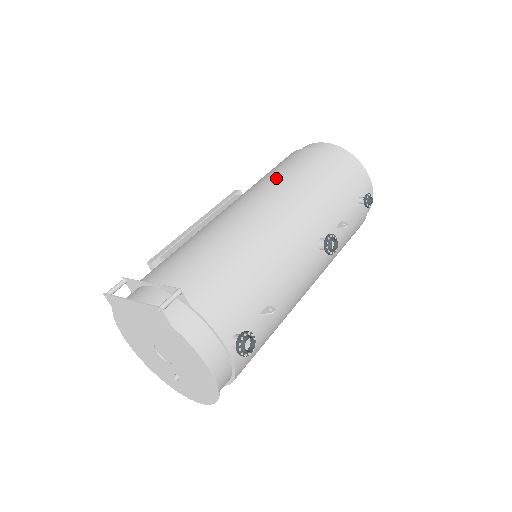
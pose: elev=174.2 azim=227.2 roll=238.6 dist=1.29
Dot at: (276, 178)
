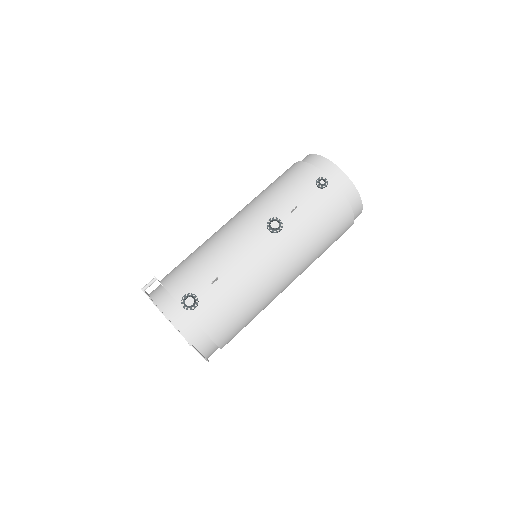
Dot at: occluded
